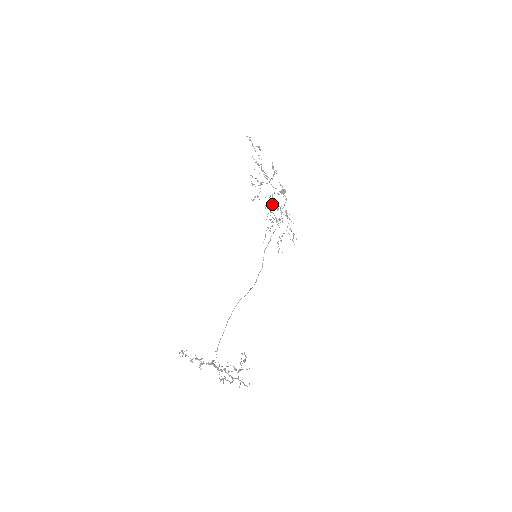
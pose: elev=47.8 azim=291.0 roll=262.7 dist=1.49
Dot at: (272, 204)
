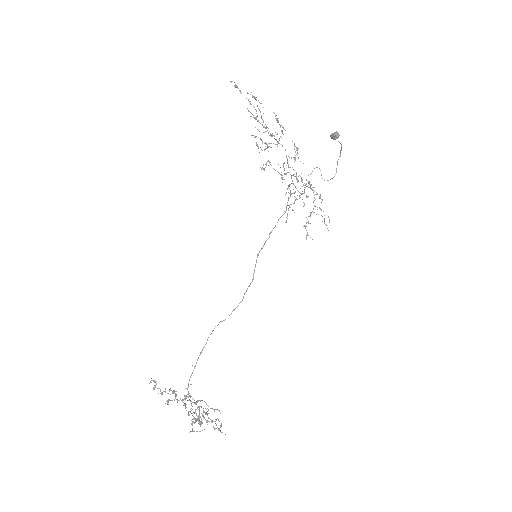
Dot at: occluded
